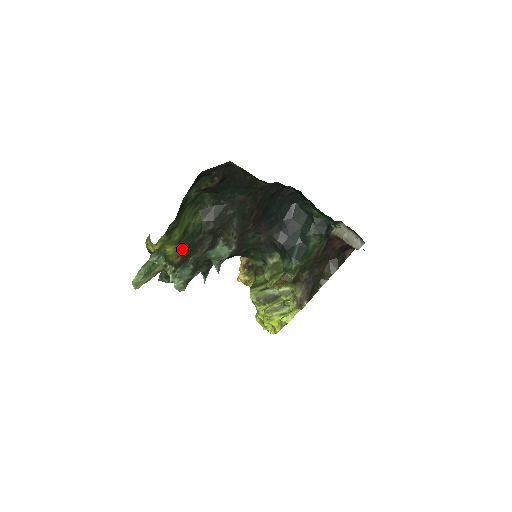
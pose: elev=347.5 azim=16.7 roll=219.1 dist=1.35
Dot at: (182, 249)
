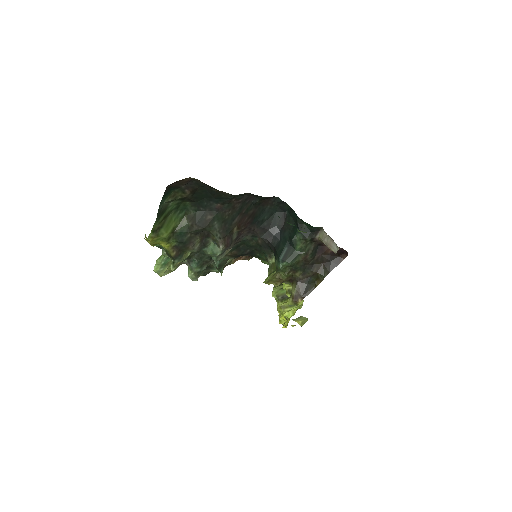
Dot at: (175, 245)
